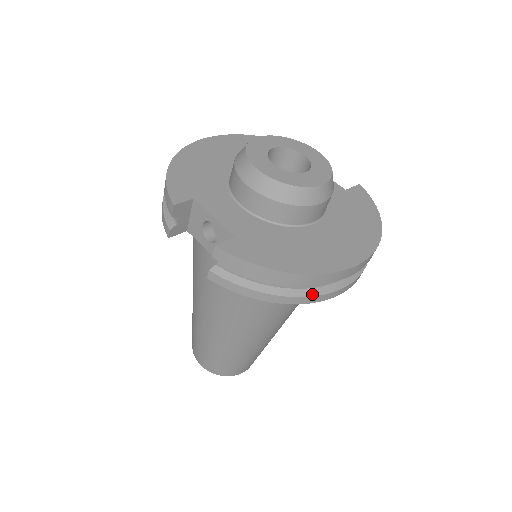
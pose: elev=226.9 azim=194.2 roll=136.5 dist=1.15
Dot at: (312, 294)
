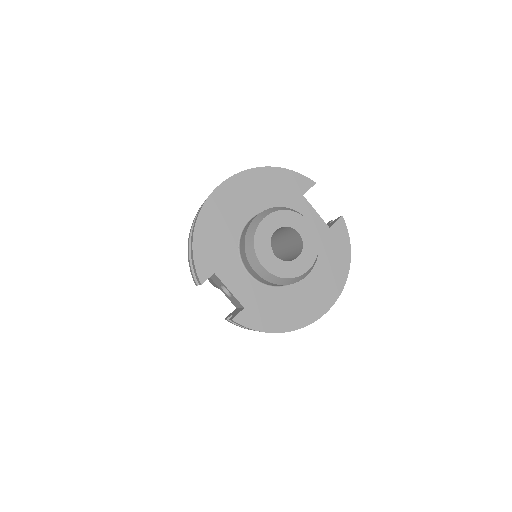
Dot at: occluded
